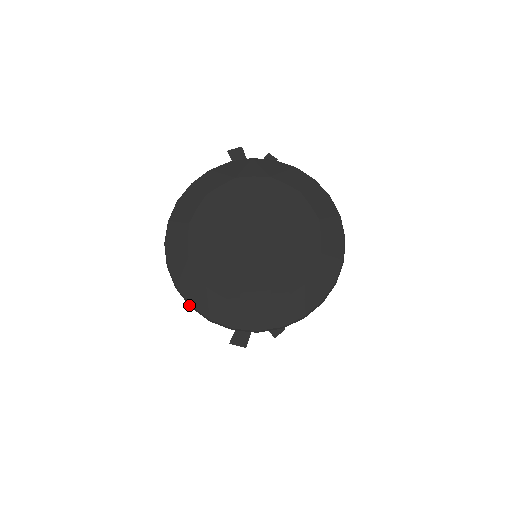
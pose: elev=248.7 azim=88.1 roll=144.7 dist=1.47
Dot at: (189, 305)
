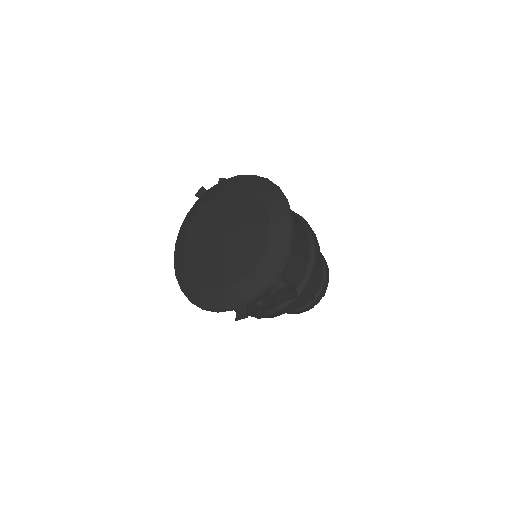
Dot at: (202, 309)
